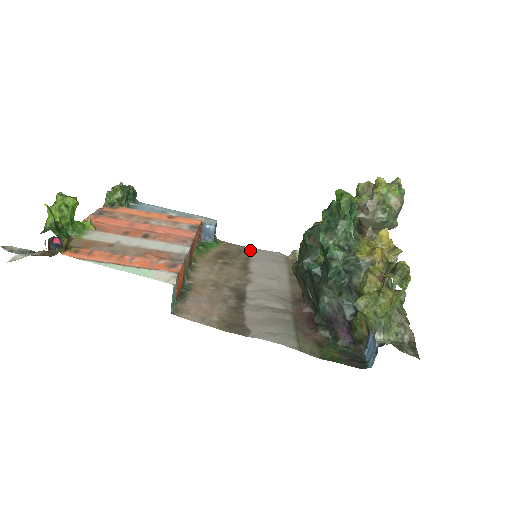
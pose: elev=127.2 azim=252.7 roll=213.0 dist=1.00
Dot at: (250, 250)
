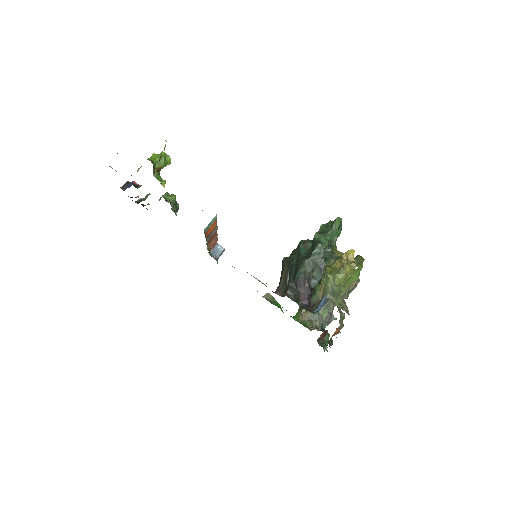
Dot at: occluded
